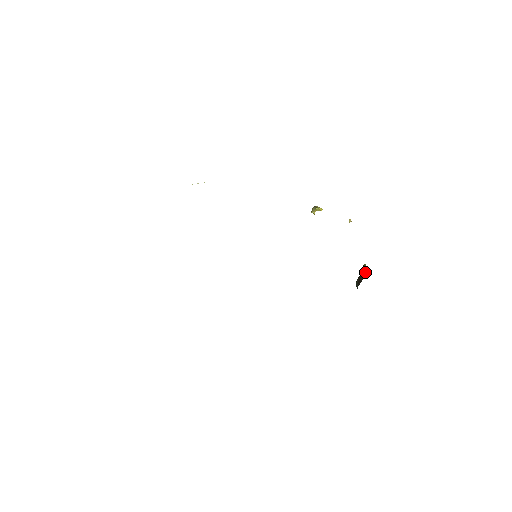
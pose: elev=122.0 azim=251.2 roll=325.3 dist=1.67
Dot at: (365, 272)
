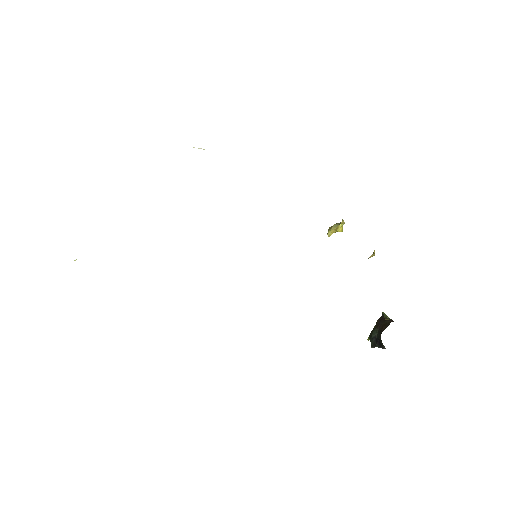
Dot at: (388, 319)
